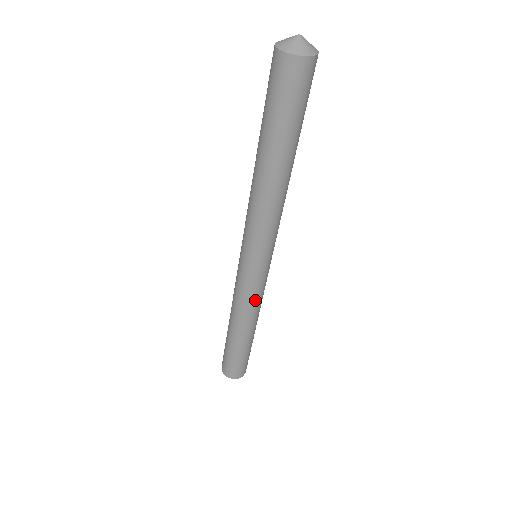
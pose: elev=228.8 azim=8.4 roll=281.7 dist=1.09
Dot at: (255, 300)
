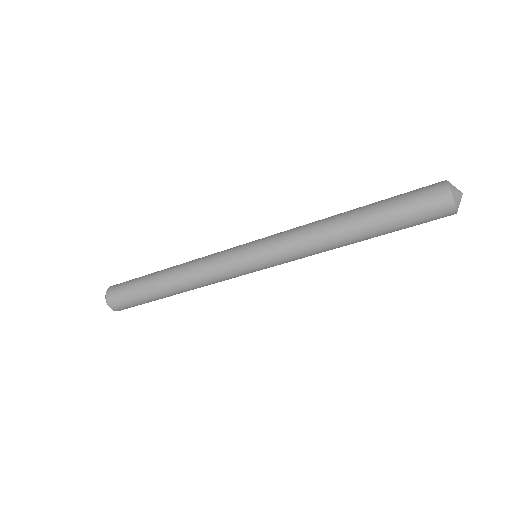
Dot at: (220, 281)
